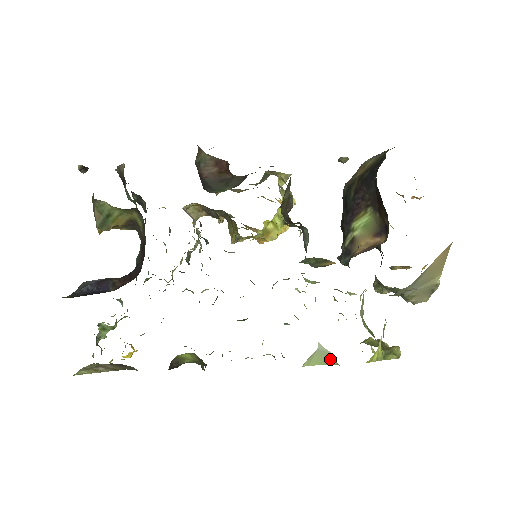
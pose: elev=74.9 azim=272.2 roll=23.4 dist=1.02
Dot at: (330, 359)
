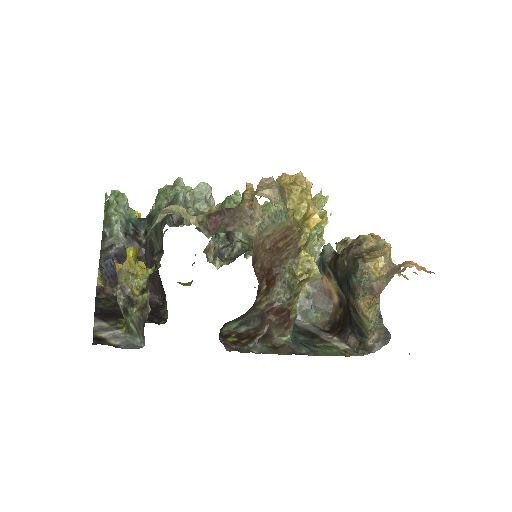
Dot at: occluded
